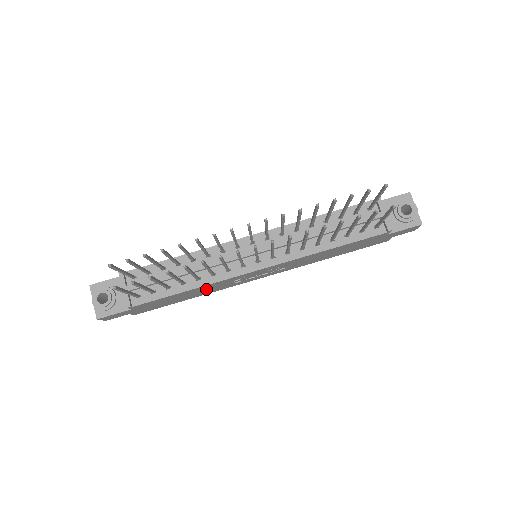
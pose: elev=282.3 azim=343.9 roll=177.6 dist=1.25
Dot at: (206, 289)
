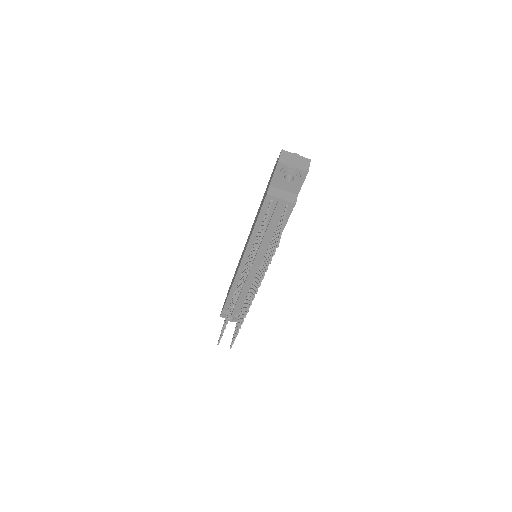
Dot at: occluded
